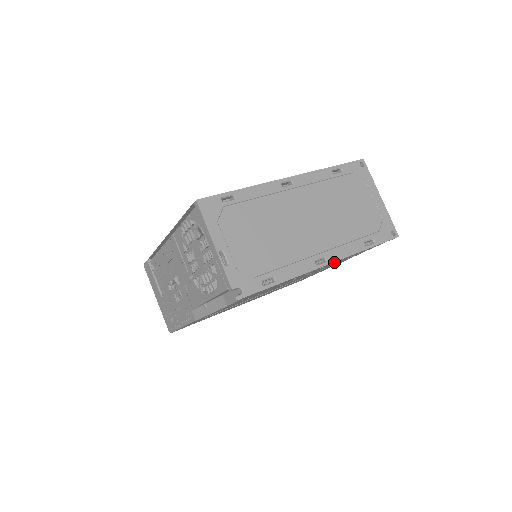
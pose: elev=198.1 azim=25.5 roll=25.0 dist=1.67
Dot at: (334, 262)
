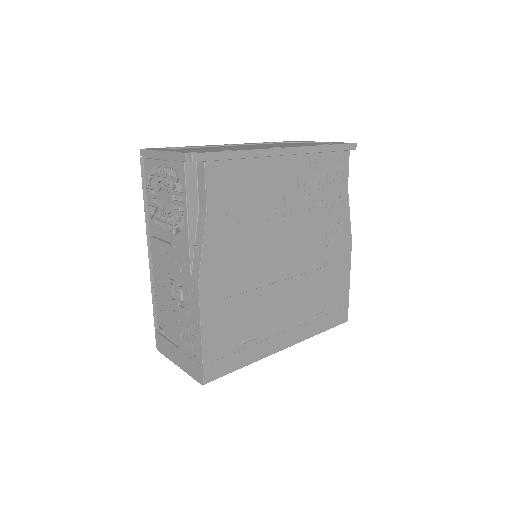
Dot at: (299, 157)
